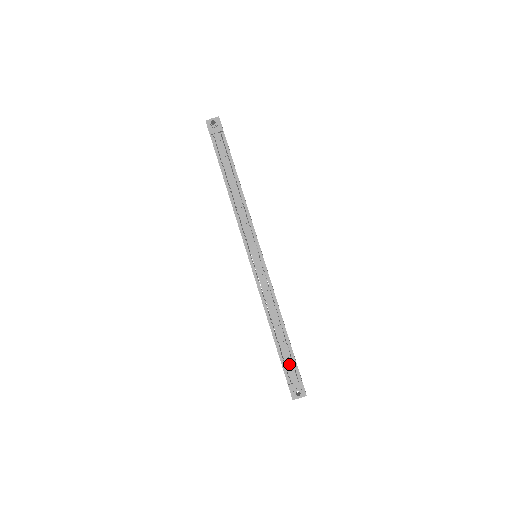
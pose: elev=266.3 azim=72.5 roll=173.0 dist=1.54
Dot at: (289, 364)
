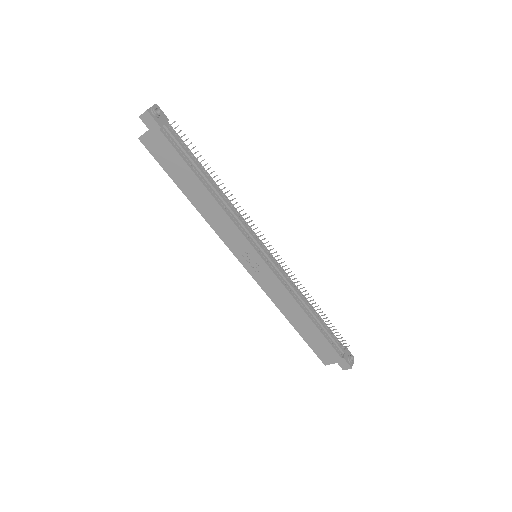
Dot at: (334, 339)
